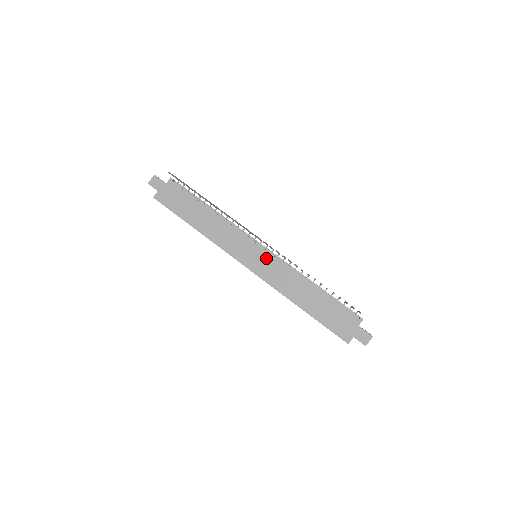
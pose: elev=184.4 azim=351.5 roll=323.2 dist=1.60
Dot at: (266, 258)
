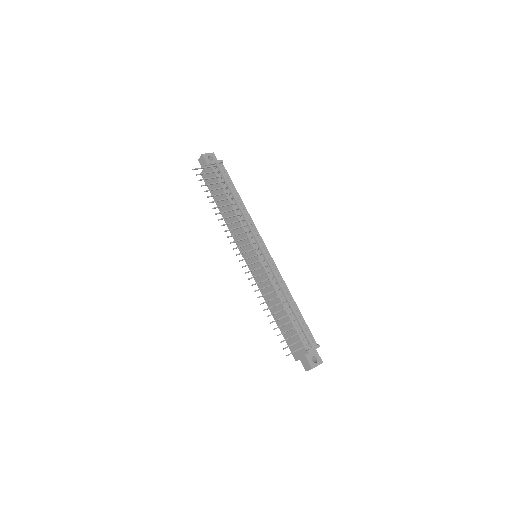
Dot at: (258, 264)
